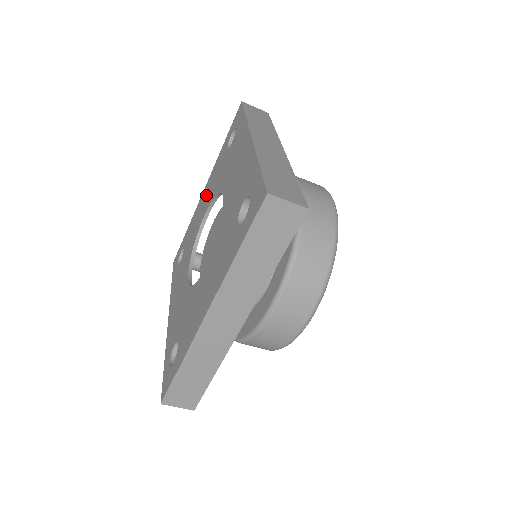
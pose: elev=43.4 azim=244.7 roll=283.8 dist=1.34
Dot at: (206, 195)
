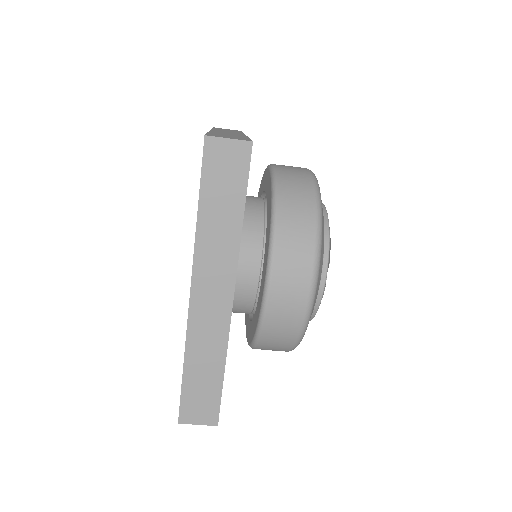
Dot at: occluded
